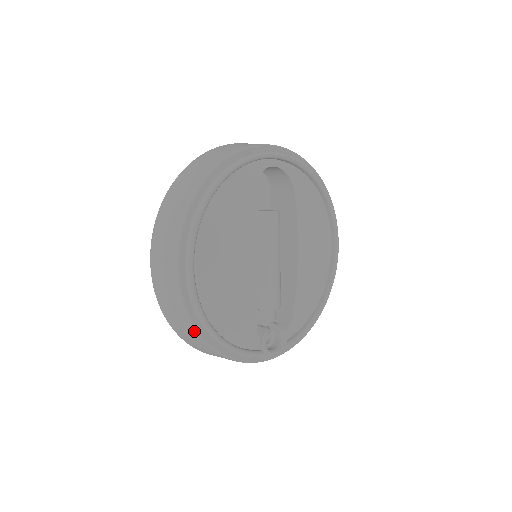
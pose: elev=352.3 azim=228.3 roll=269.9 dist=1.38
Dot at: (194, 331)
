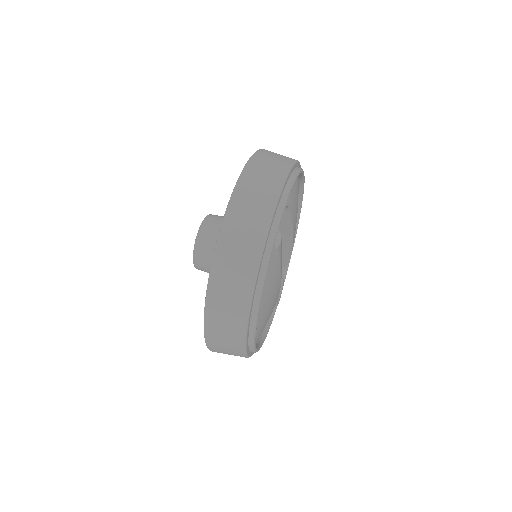
Dot at: occluded
